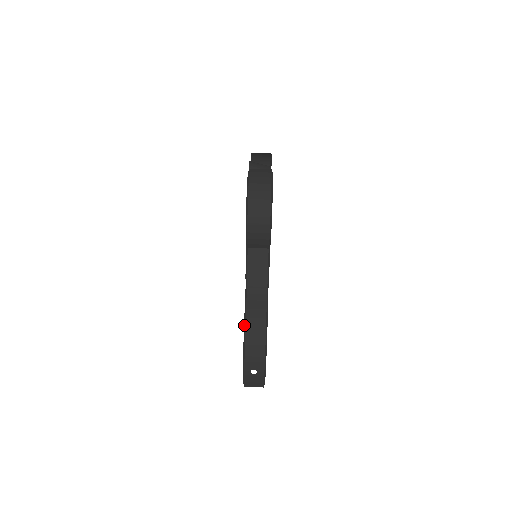
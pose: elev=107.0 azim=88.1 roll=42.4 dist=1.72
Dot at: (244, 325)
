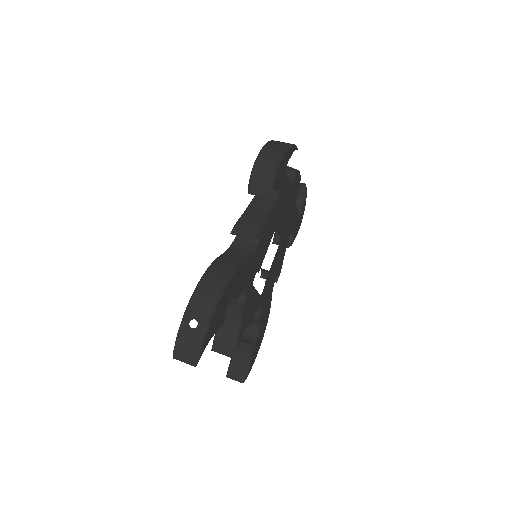
Dot at: occluded
